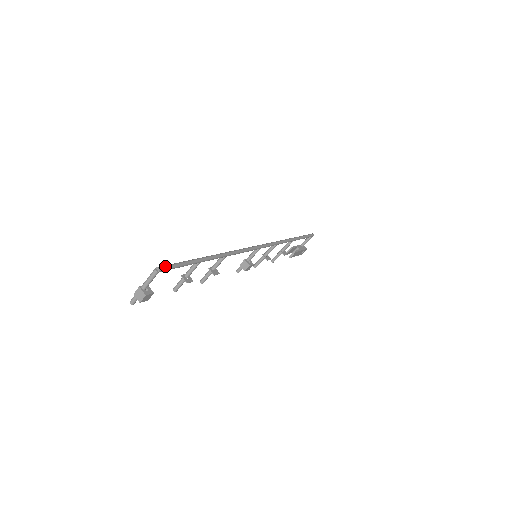
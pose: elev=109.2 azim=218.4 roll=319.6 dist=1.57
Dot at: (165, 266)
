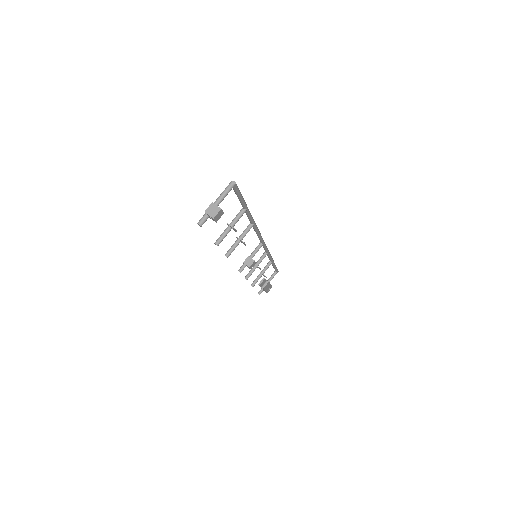
Dot at: (236, 185)
